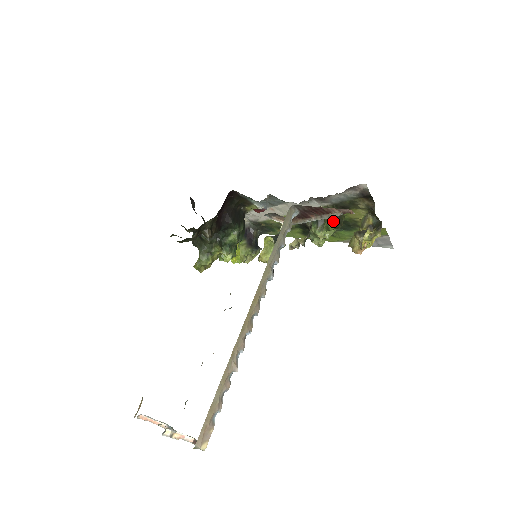
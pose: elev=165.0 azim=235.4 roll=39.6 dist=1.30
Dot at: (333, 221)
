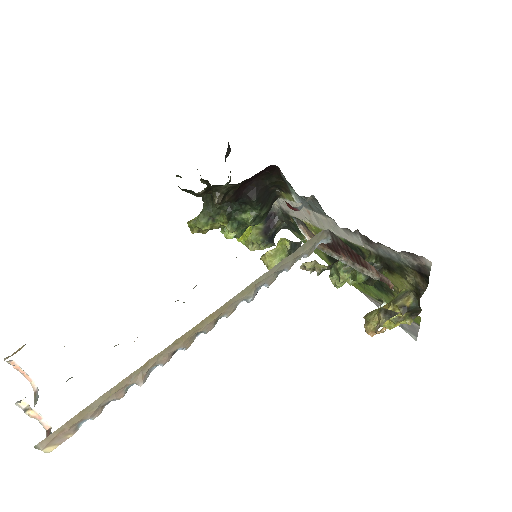
Dot at: occluded
